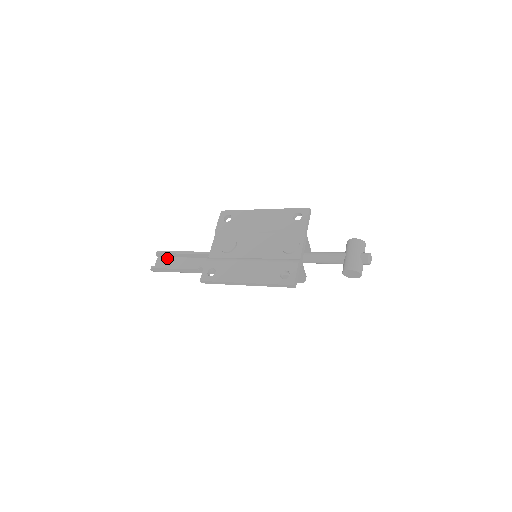
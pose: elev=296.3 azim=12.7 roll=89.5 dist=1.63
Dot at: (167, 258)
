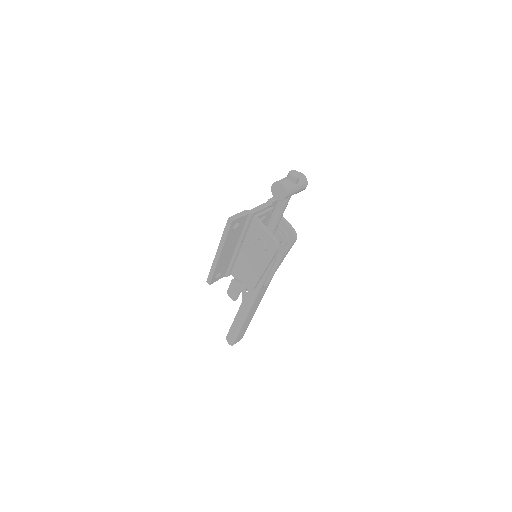
Dot at: occluded
